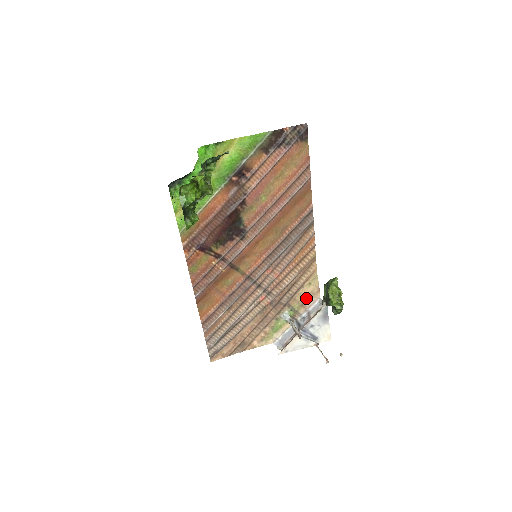
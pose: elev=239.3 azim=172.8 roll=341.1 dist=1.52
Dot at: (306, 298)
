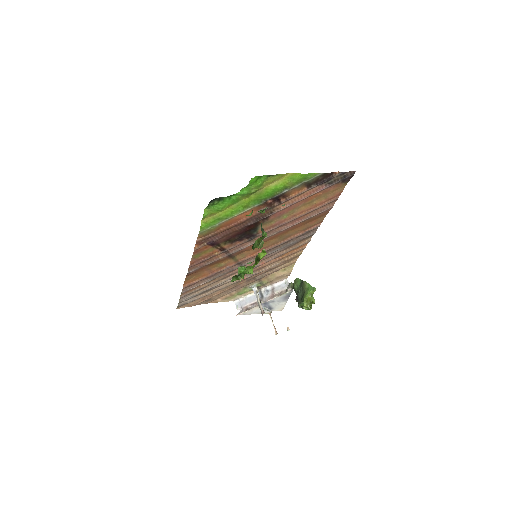
Dot at: (276, 278)
